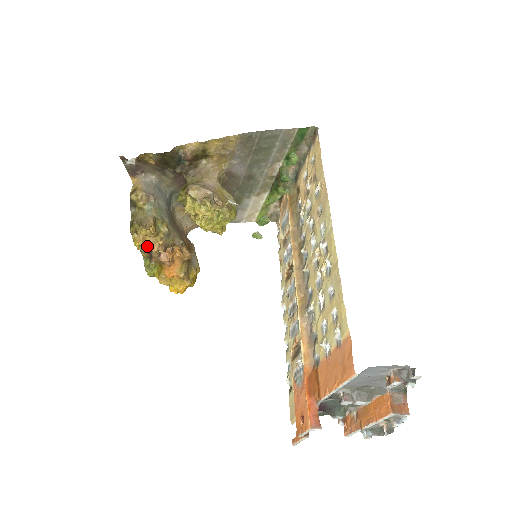
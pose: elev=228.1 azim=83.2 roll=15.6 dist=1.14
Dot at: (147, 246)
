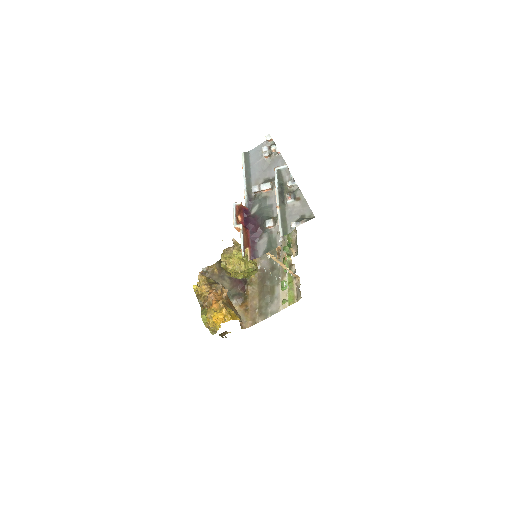
Dot at: (201, 289)
